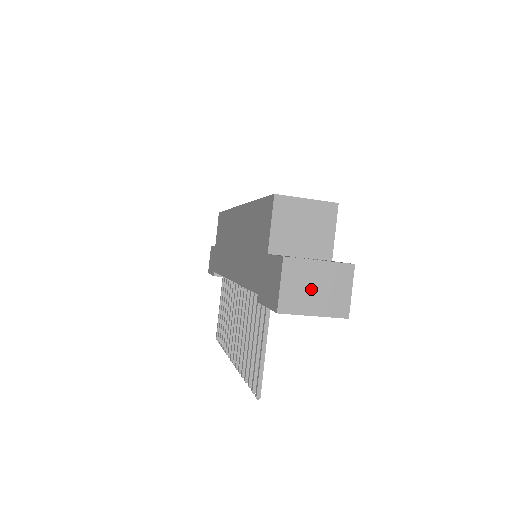
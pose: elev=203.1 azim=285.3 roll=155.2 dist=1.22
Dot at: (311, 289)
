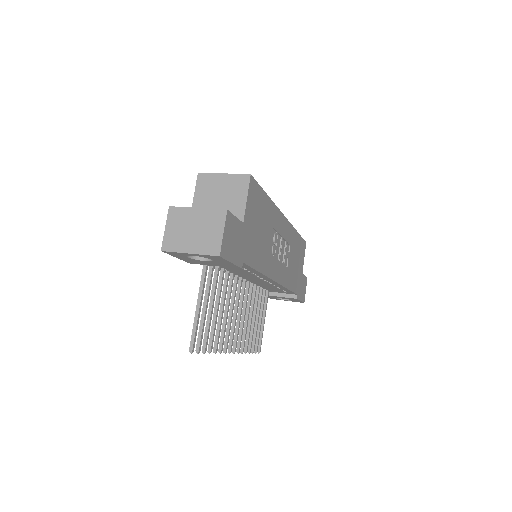
Dot at: (189, 231)
